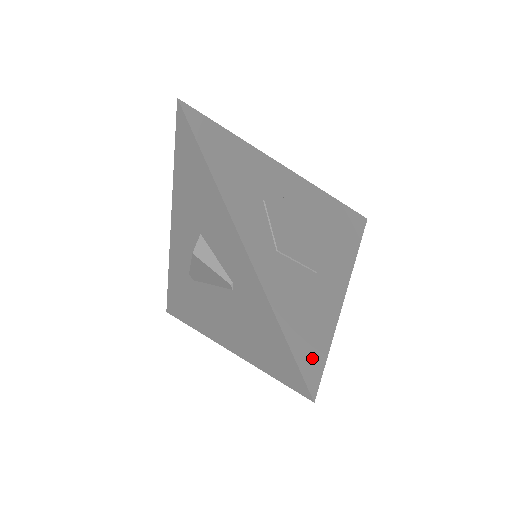
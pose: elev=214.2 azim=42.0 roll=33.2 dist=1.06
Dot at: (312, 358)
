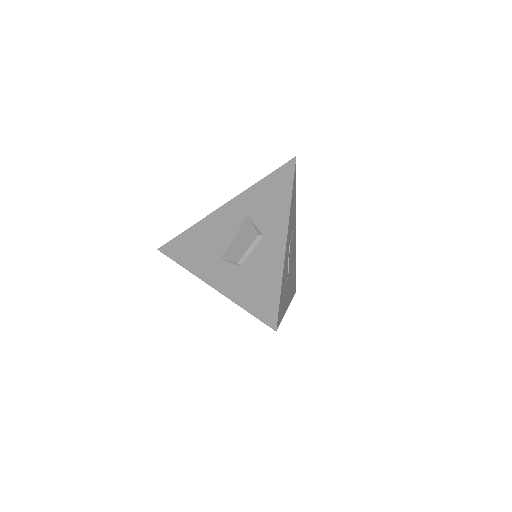
Dot at: (295, 283)
